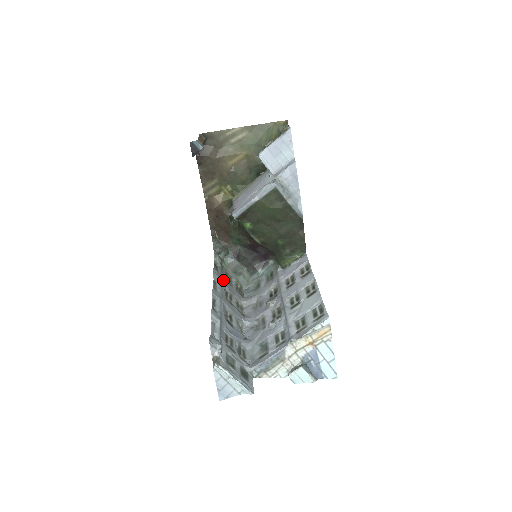
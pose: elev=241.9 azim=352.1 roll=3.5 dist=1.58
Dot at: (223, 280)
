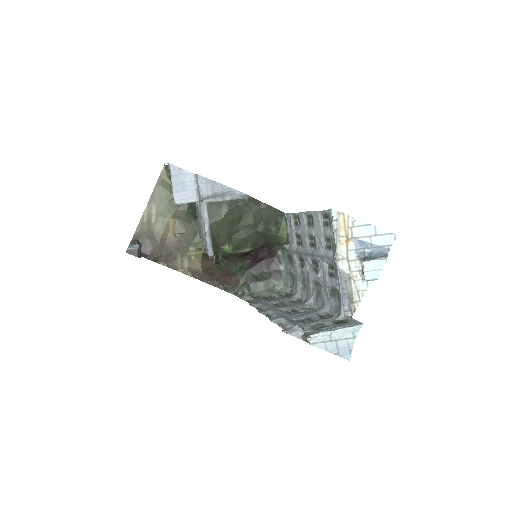
Dot at: (263, 301)
